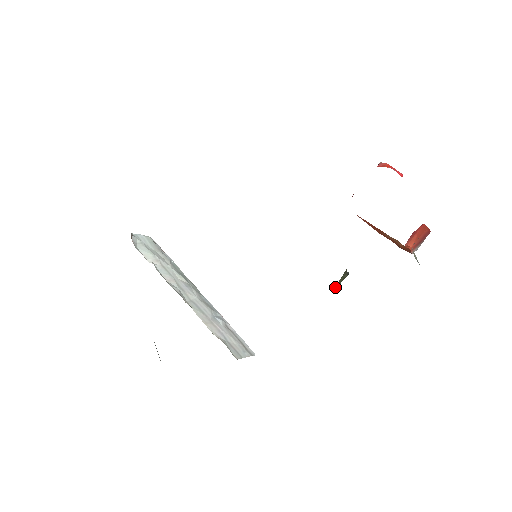
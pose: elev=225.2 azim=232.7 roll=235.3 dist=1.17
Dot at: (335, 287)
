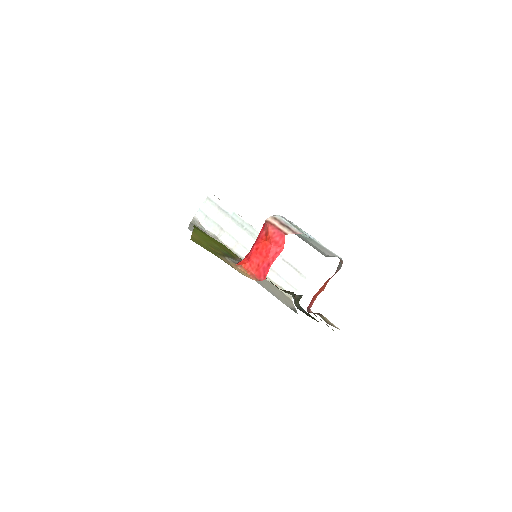
Dot at: occluded
